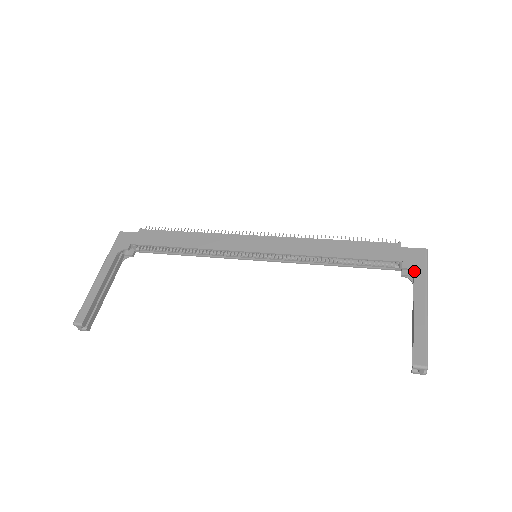
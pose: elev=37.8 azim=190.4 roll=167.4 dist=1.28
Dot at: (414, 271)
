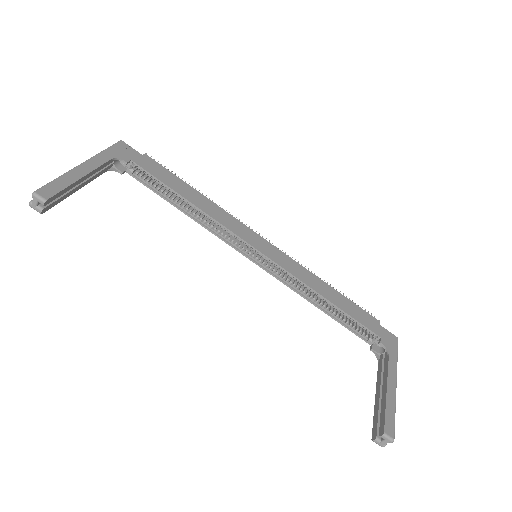
Dot at: (389, 351)
